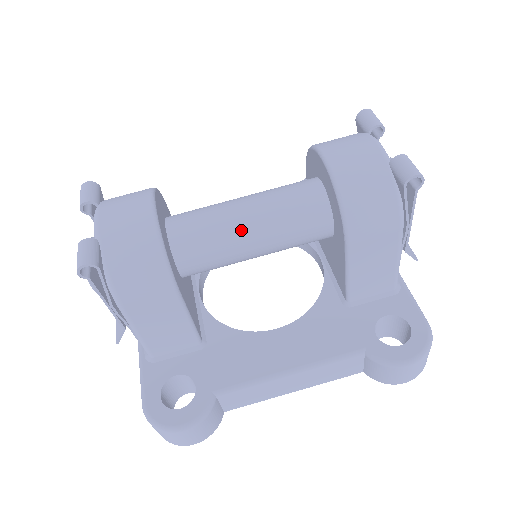
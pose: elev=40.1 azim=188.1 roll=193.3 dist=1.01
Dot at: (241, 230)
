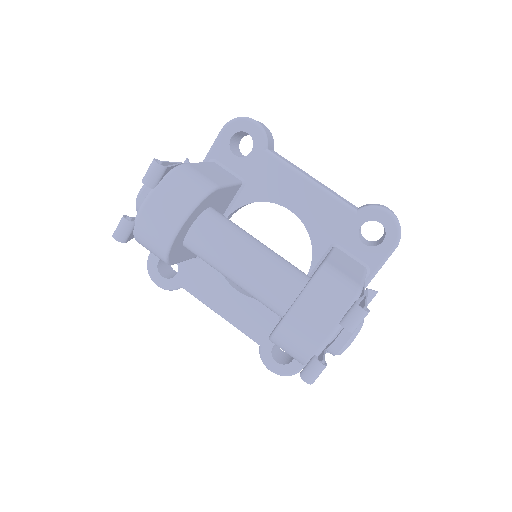
Dot at: (226, 274)
